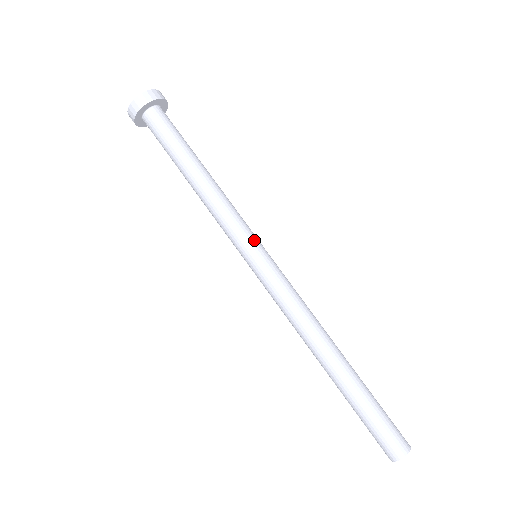
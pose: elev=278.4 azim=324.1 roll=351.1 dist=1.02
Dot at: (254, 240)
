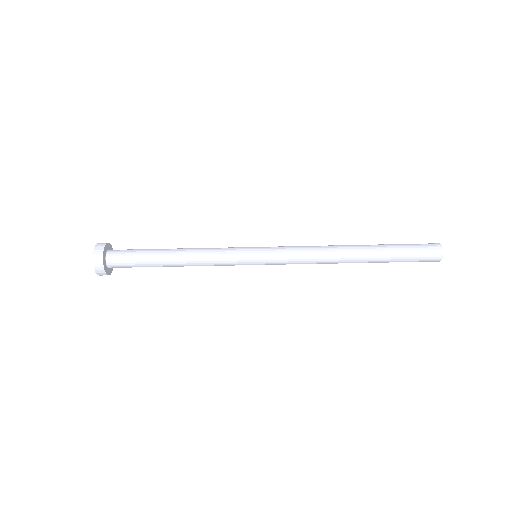
Dot at: (246, 260)
